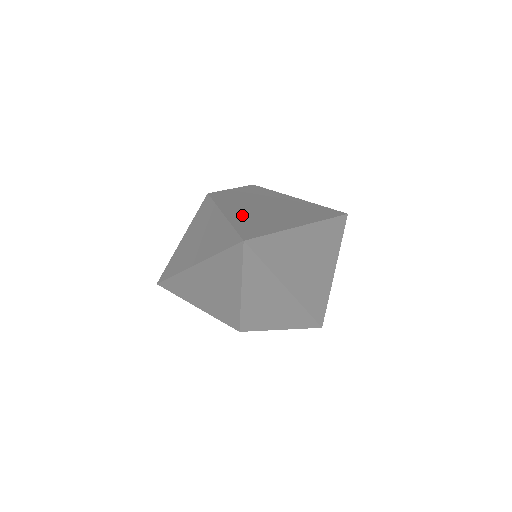
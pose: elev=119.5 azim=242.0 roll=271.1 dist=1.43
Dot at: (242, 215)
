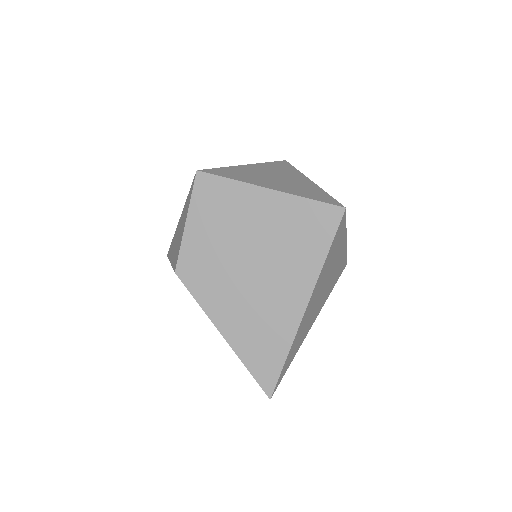
Dot at: (240, 326)
